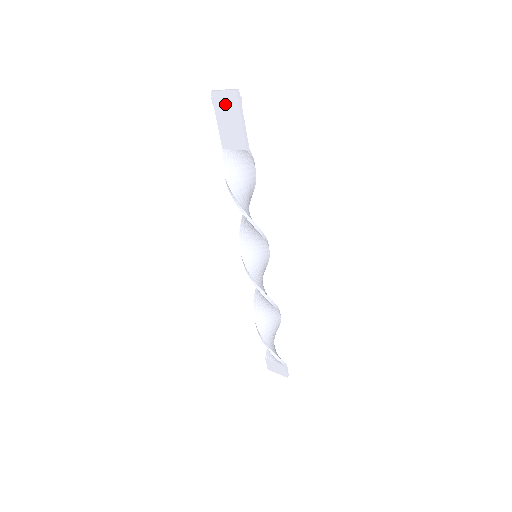
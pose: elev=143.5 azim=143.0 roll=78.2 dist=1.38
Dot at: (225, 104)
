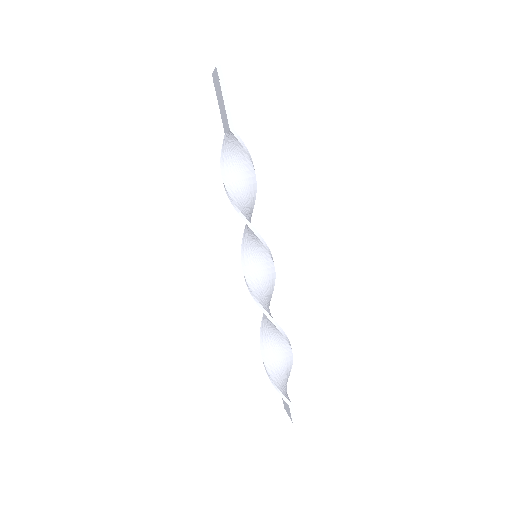
Dot at: (217, 84)
